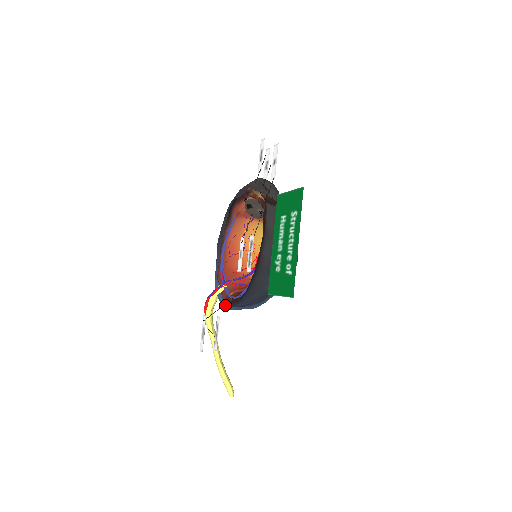
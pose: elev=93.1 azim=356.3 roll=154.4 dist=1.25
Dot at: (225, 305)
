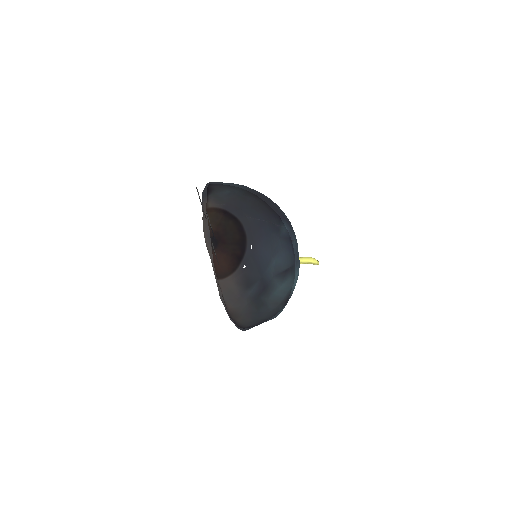
Dot at: occluded
